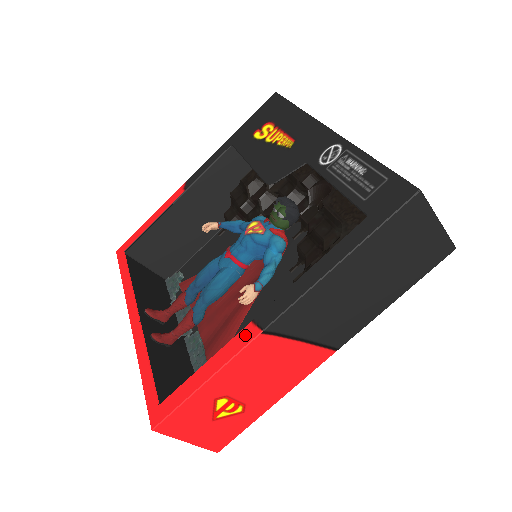
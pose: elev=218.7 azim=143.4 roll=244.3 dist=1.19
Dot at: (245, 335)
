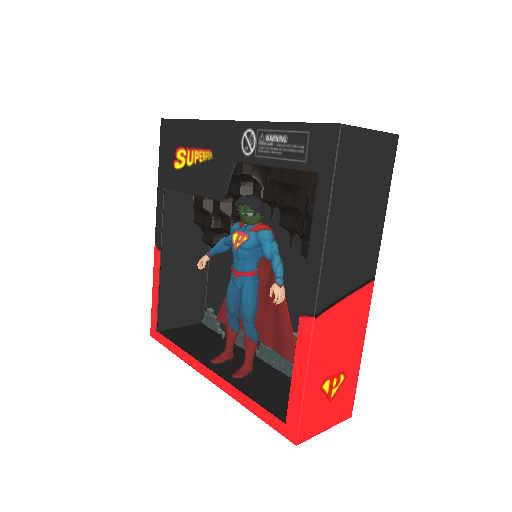
Dot at: (304, 329)
